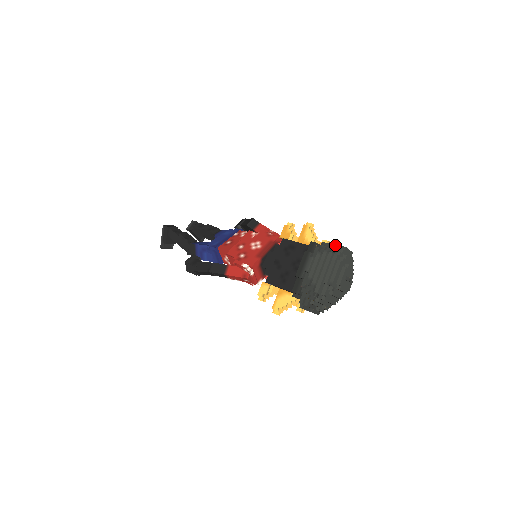
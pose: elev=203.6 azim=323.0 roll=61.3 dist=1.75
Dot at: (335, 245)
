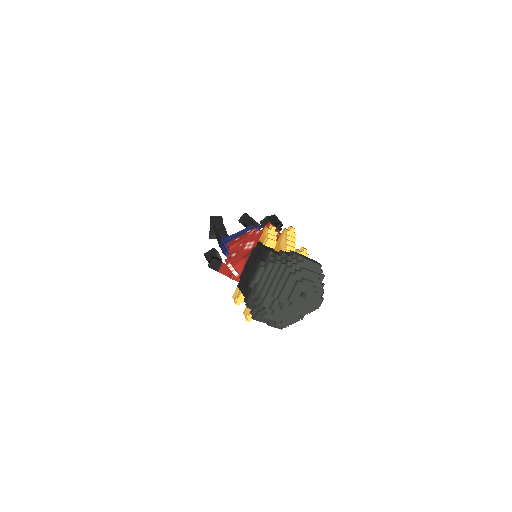
Dot at: (292, 255)
